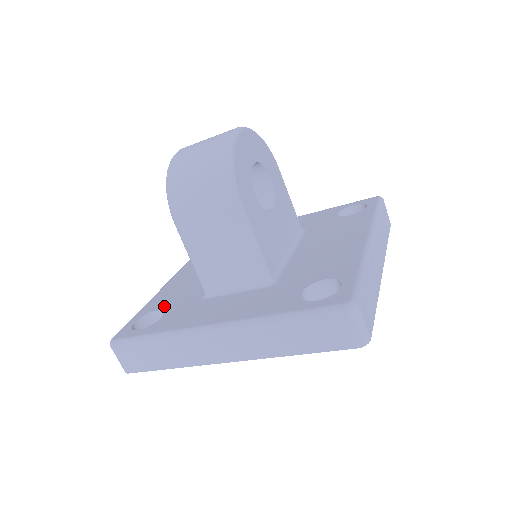
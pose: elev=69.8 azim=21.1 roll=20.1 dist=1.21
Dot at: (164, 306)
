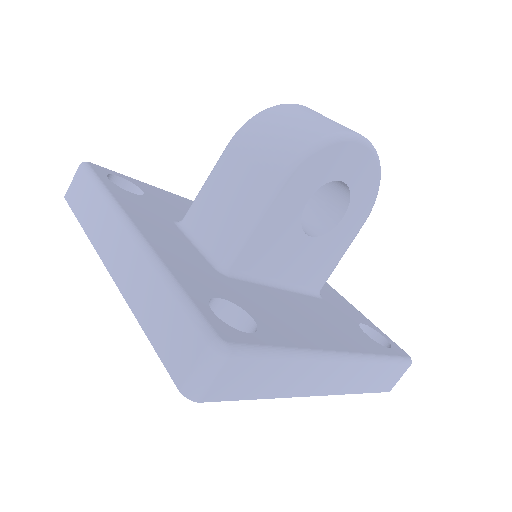
Dot at: (151, 195)
